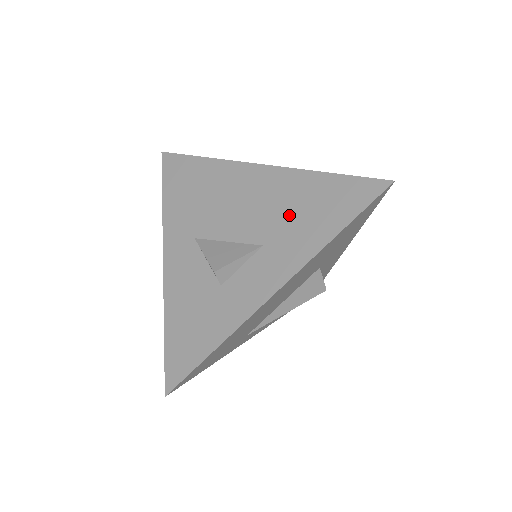
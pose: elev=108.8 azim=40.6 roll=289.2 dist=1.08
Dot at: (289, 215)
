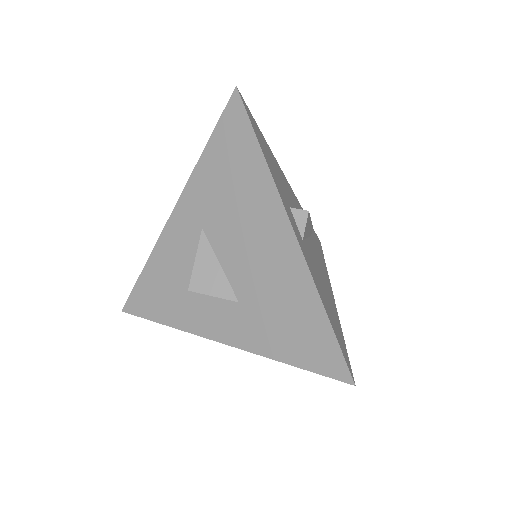
Dot at: (273, 307)
